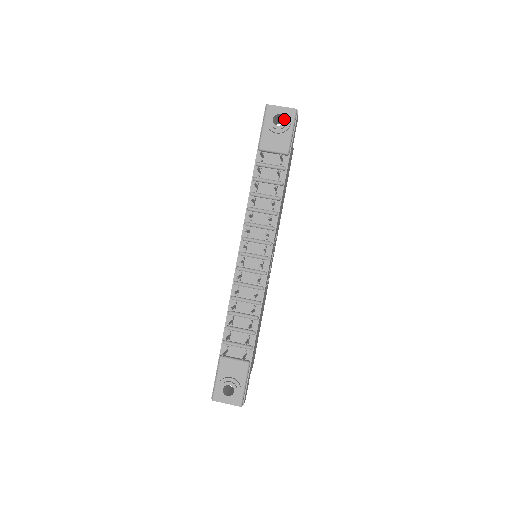
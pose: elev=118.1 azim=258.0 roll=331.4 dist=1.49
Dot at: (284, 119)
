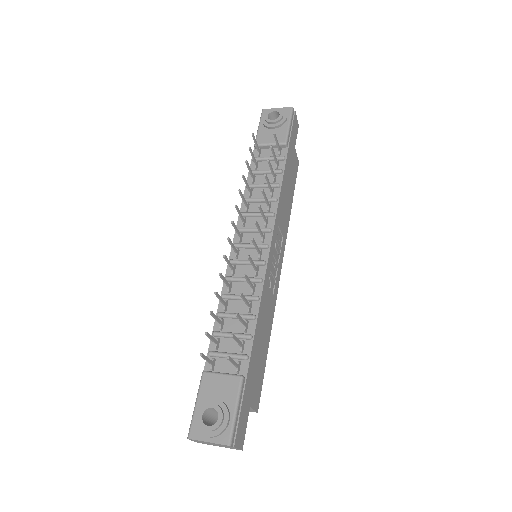
Dot at: (279, 114)
